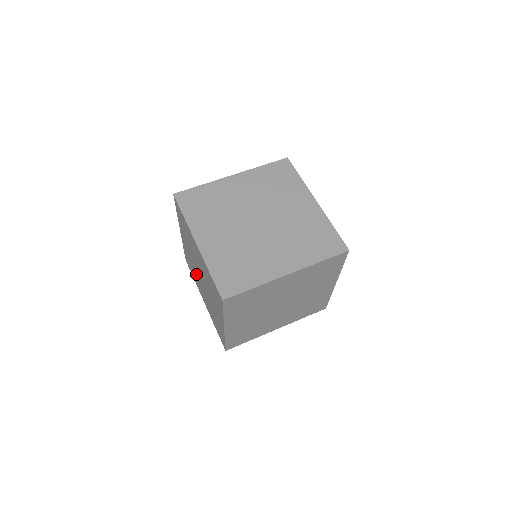
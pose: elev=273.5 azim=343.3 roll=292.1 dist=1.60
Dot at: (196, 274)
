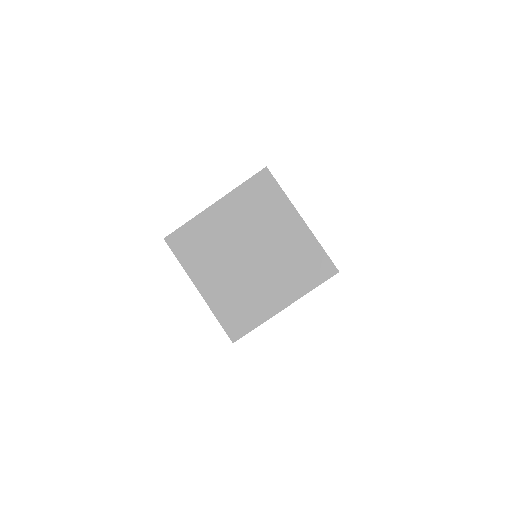
Dot at: occluded
